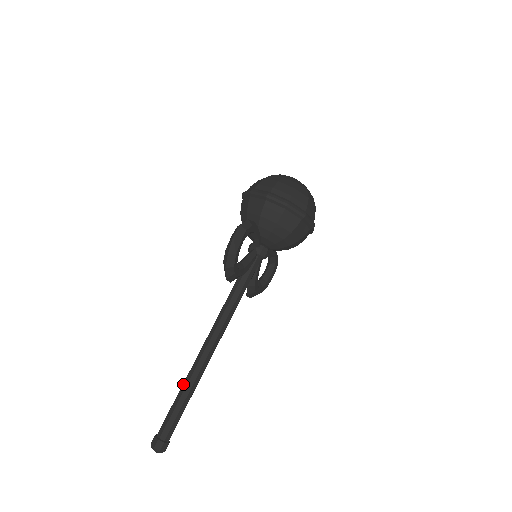
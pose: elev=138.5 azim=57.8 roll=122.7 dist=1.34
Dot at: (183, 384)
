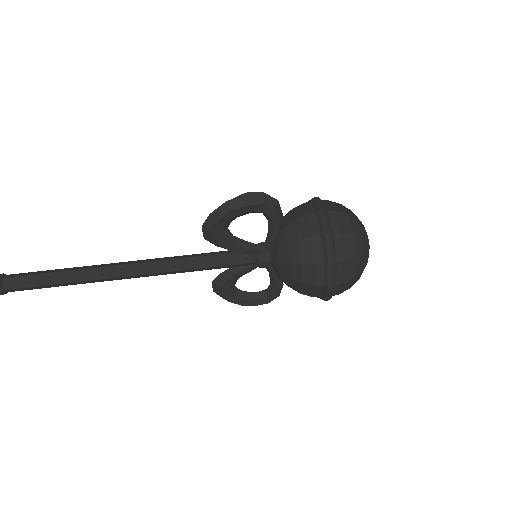
Dot at: (73, 267)
